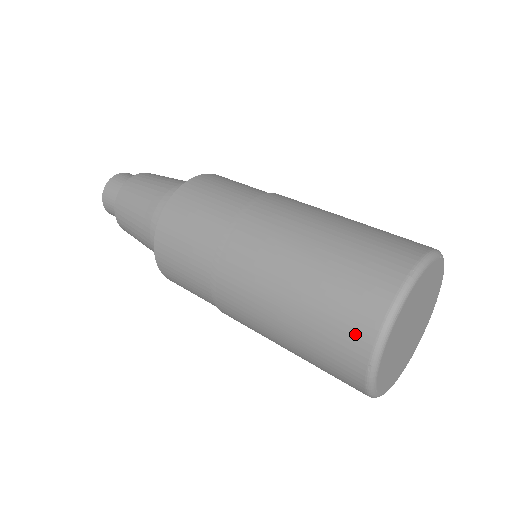
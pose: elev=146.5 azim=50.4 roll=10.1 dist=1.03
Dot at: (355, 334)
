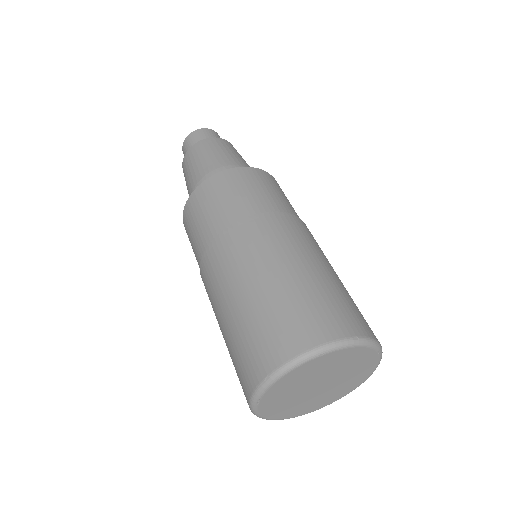
Dot at: (244, 394)
